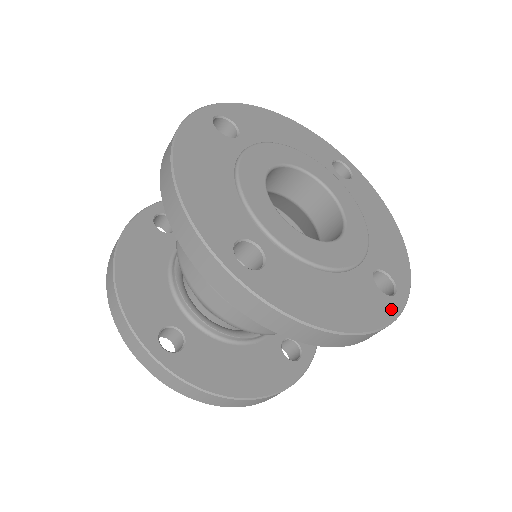
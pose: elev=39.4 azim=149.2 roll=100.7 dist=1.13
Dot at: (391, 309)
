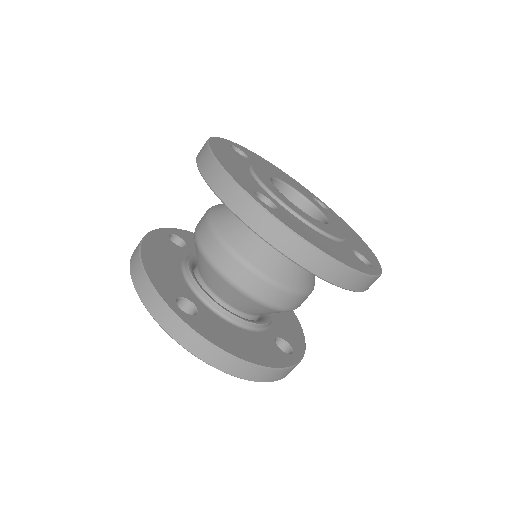
Dot at: (370, 270)
